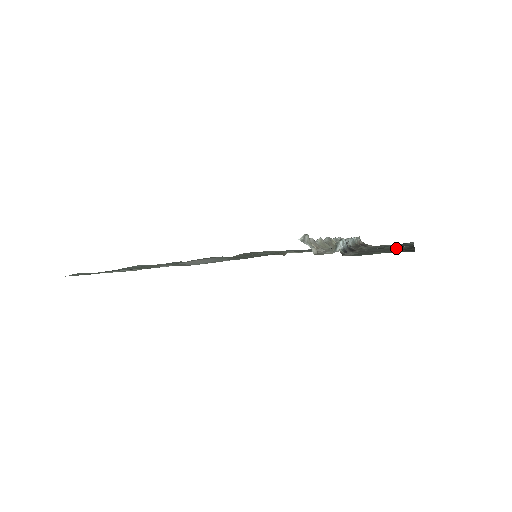
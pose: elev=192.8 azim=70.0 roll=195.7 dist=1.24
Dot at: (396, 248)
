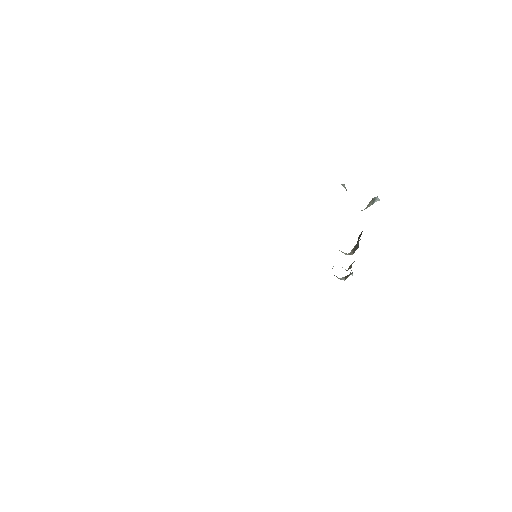
Dot at: occluded
